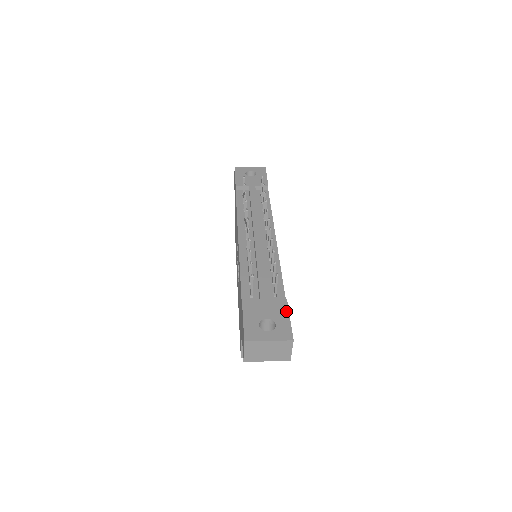
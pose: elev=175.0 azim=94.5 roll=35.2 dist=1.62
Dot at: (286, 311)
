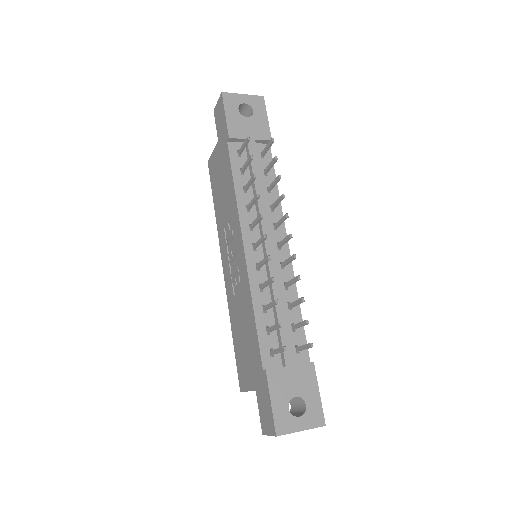
Dot at: (315, 382)
